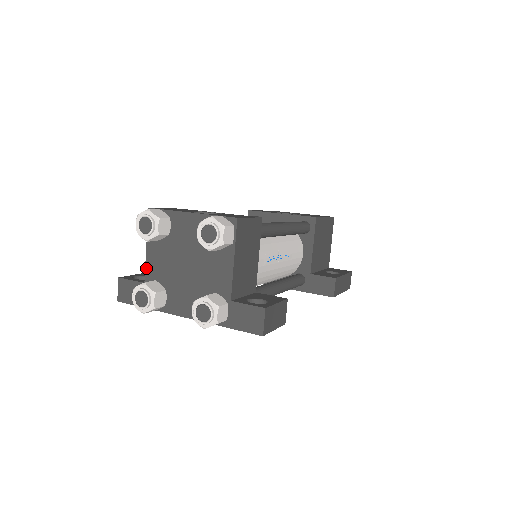
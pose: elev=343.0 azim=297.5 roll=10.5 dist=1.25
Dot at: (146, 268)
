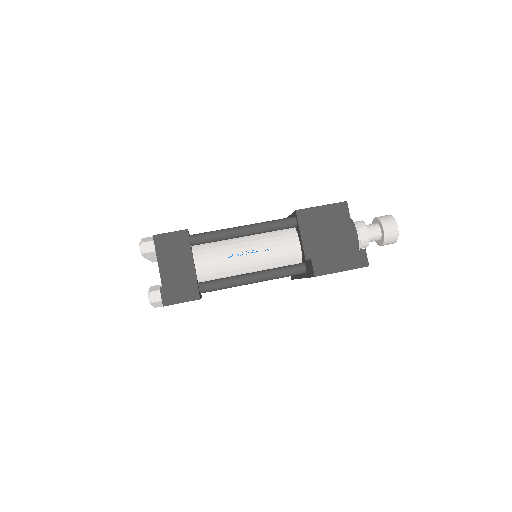
Dot at: occluded
